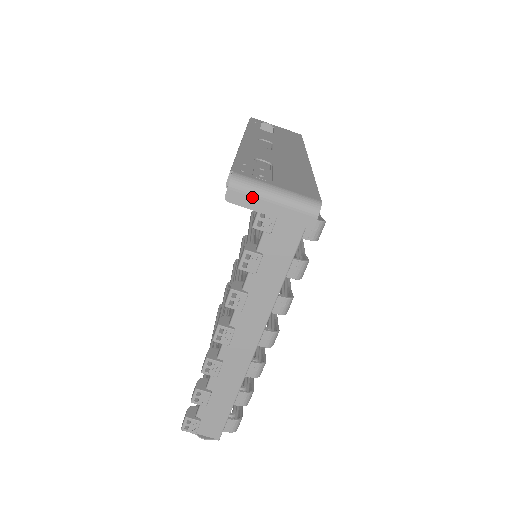
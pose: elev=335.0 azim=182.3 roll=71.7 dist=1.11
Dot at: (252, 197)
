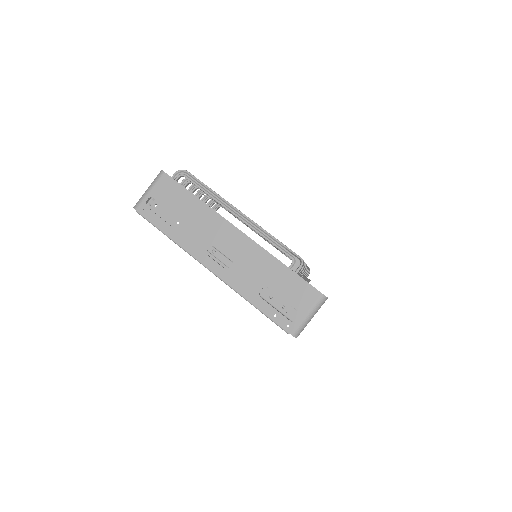
Dot at: occluded
